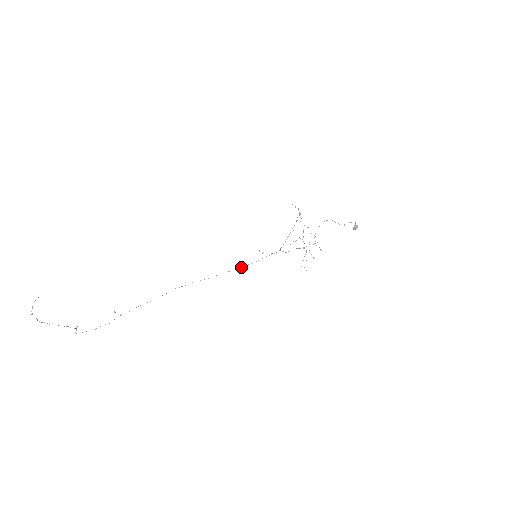
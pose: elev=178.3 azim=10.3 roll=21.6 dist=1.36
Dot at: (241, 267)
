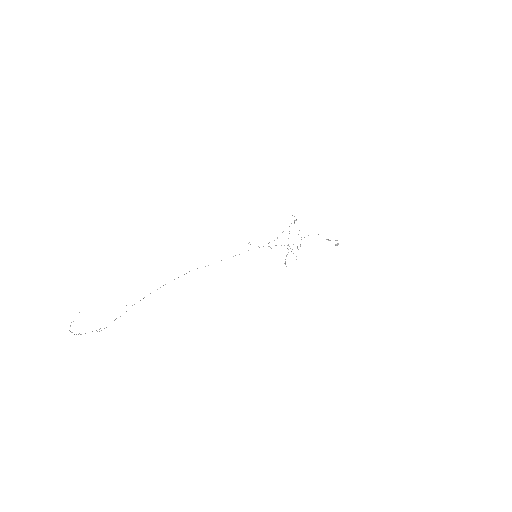
Dot at: occluded
